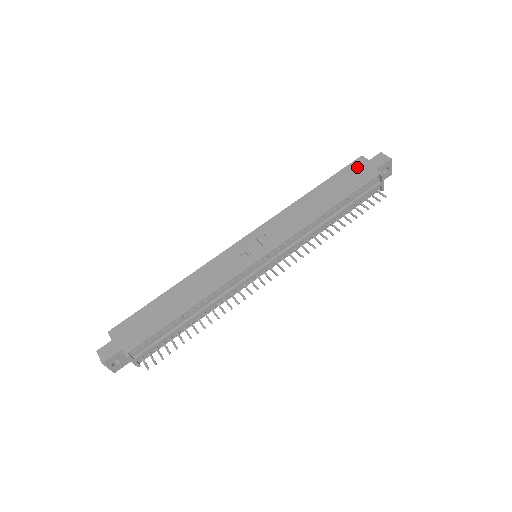
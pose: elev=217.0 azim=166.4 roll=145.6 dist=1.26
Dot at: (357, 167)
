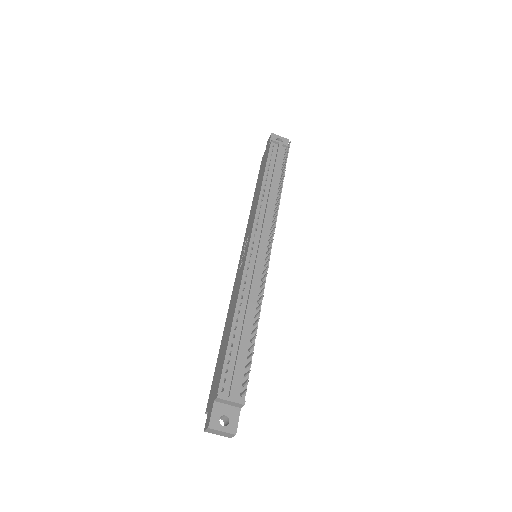
Dot at: (263, 160)
